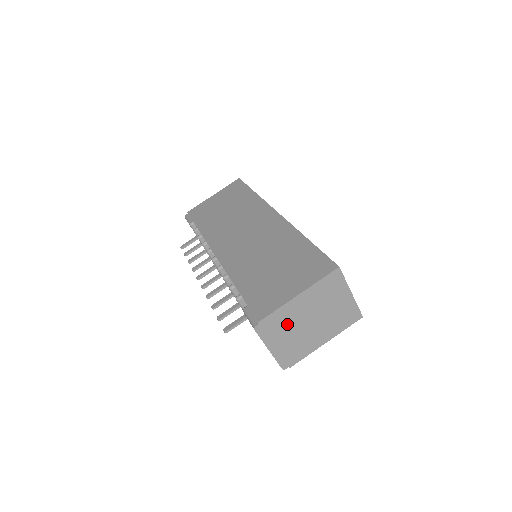
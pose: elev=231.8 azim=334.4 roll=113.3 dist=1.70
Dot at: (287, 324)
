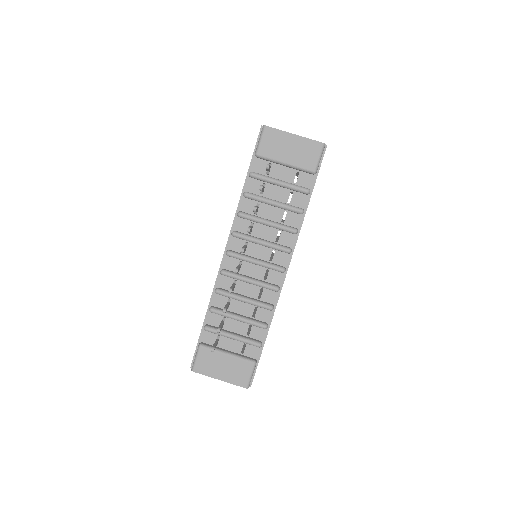
Dot at: occluded
